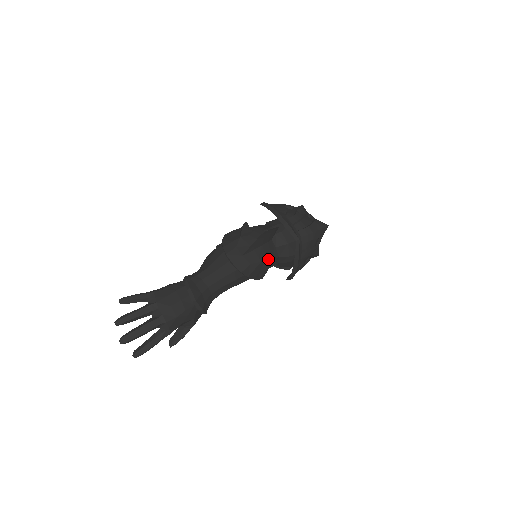
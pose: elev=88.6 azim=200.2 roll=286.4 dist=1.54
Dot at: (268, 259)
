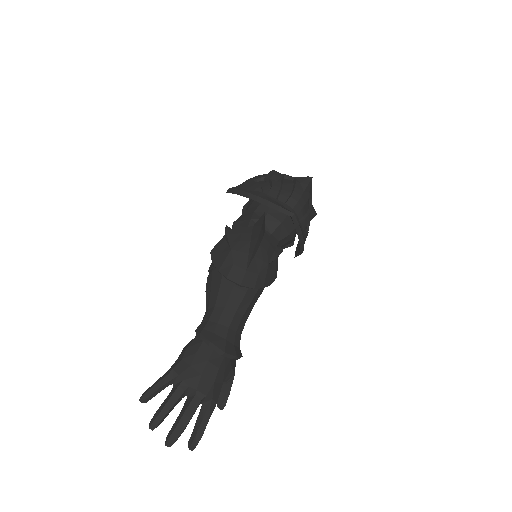
Dot at: (273, 255)
